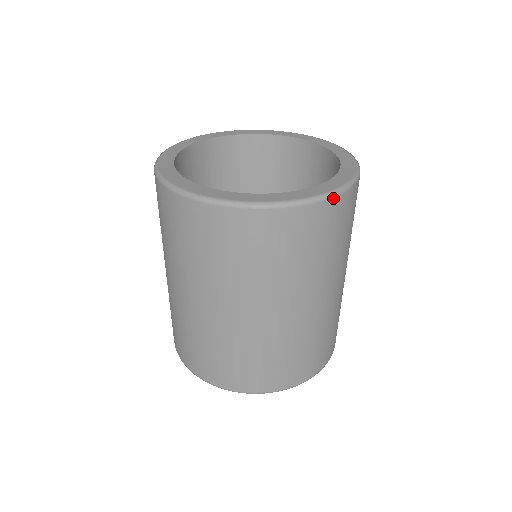
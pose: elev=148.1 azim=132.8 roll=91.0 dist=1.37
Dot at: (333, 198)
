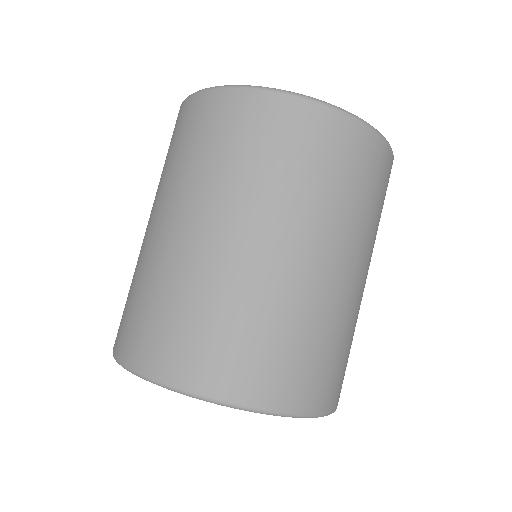
Dot at: occluded
